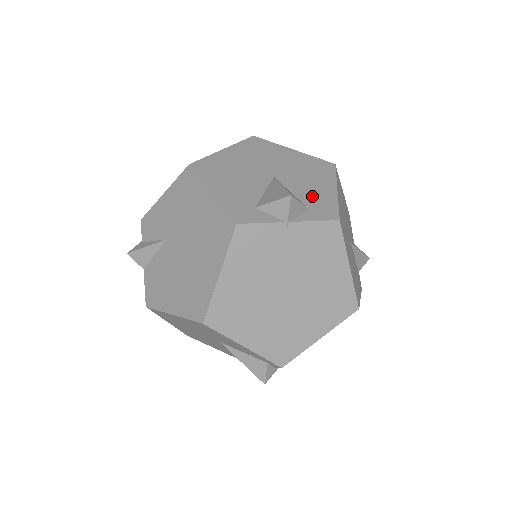
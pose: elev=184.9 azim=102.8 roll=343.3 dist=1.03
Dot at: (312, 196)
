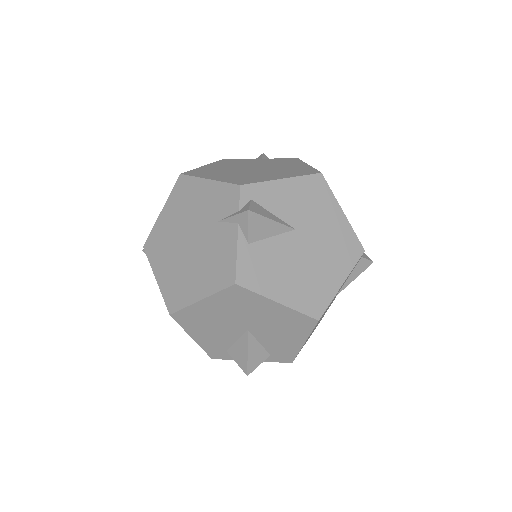
Dot at: (277, 347)
